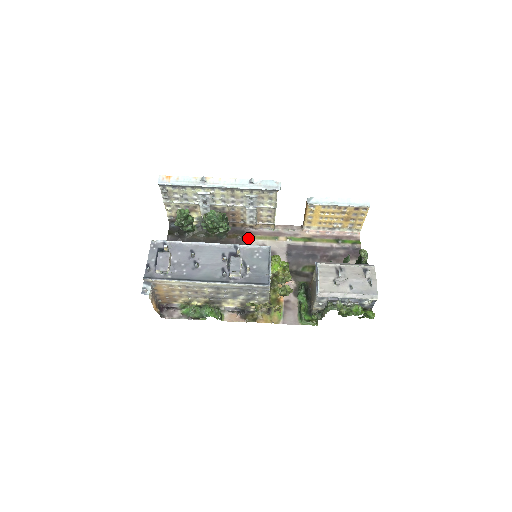
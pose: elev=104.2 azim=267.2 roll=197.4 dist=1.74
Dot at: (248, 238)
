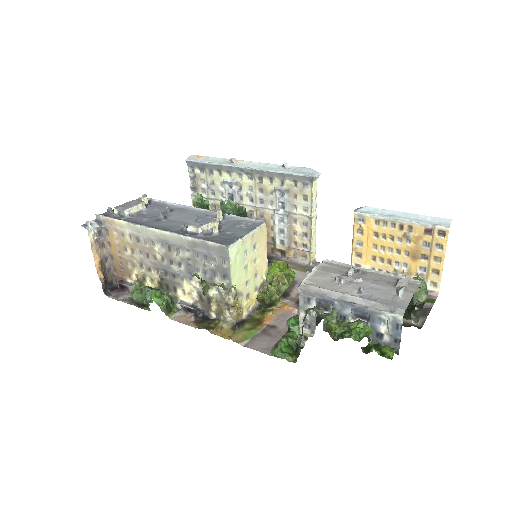
Dot at: occluded
